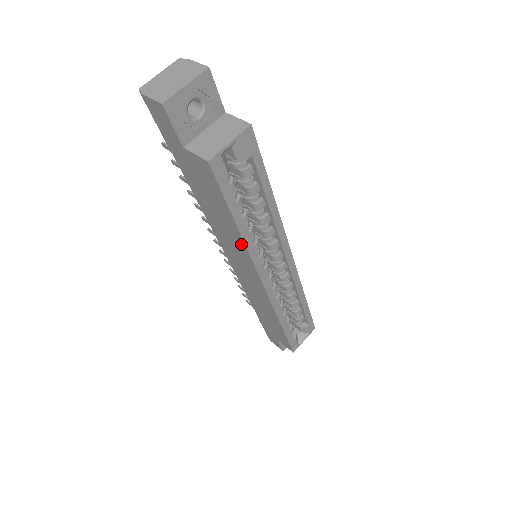
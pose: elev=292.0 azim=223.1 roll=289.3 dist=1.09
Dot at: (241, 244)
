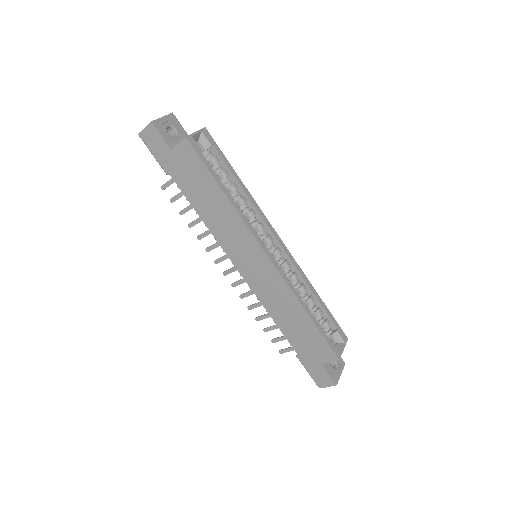
Dot at: (233, 213)
